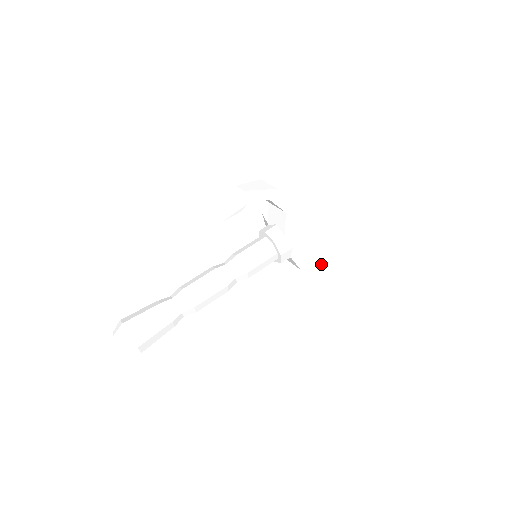
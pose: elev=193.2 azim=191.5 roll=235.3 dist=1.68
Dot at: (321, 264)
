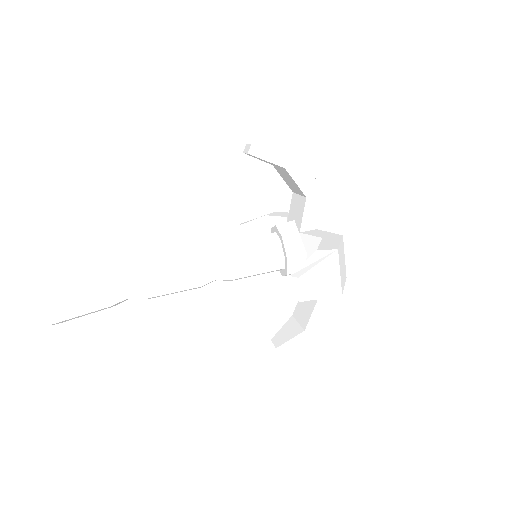
Dot at: (332, 263)
